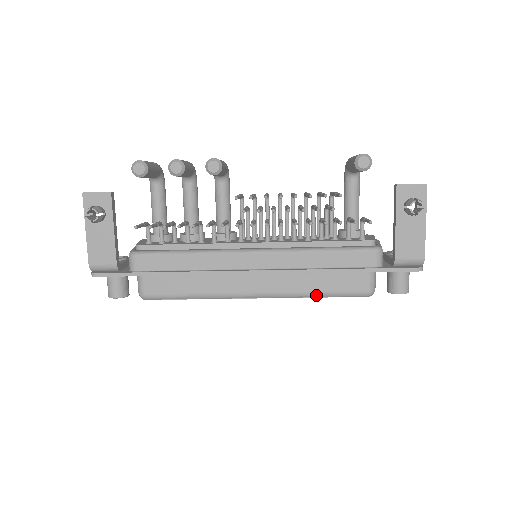
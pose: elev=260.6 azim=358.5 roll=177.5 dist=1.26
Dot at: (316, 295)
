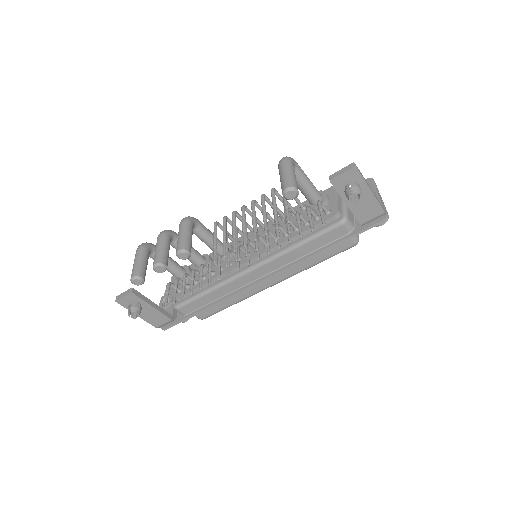
Dot at: (316, 264)
